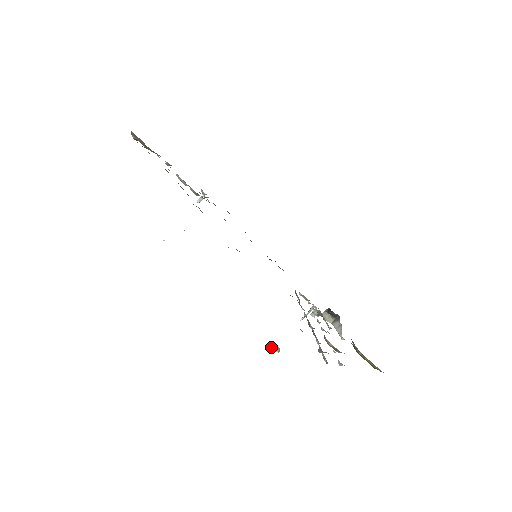
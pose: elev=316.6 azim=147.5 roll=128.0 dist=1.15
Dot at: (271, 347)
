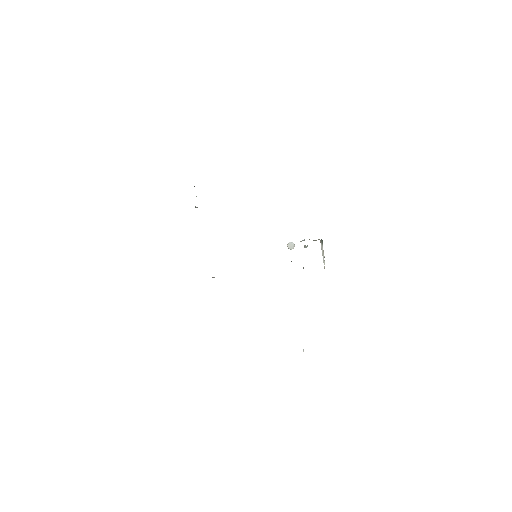
Dot at: (288, 248)
